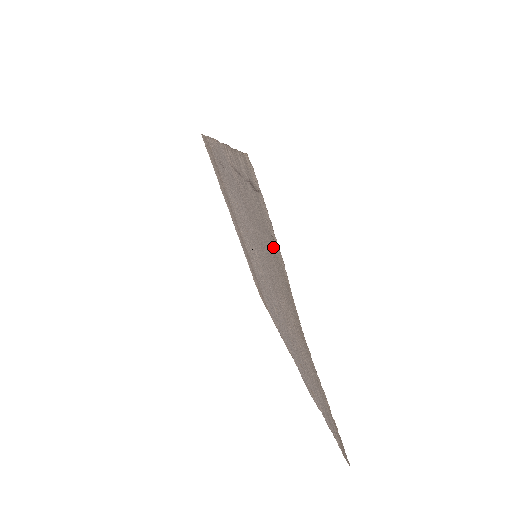
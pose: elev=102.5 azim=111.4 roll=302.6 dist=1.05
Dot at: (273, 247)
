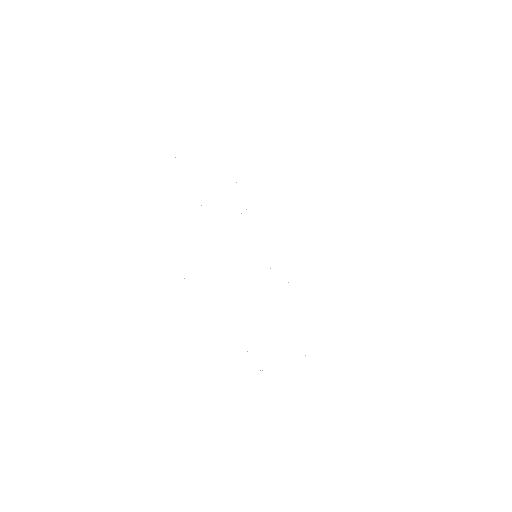
Dot at: occluded
